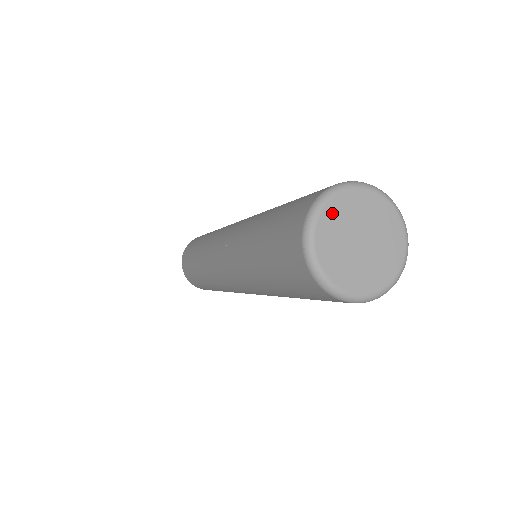
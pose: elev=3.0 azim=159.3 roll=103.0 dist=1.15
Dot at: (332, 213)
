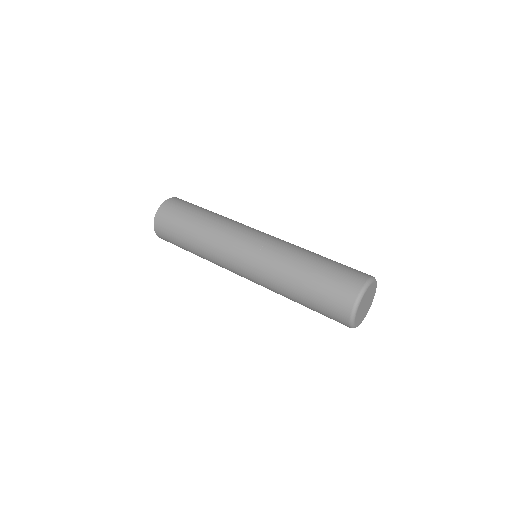
Dot at: (358, 312)
